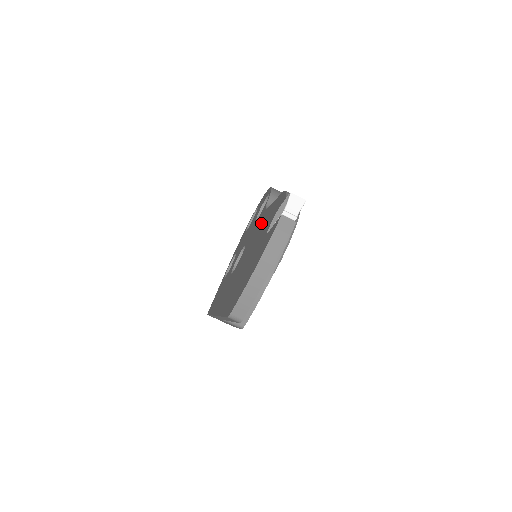
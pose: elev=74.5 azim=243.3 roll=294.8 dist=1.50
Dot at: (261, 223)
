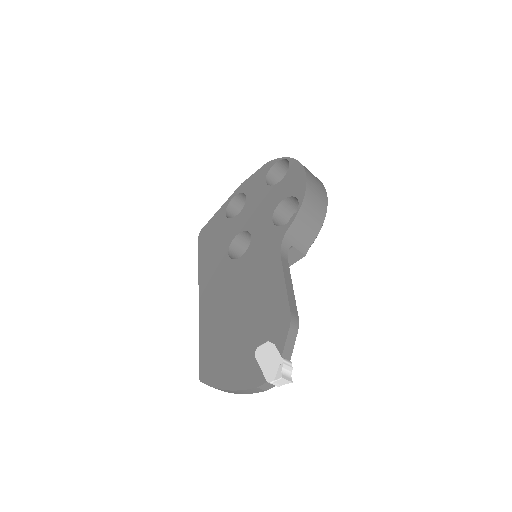
Dot at: (267, 276)
